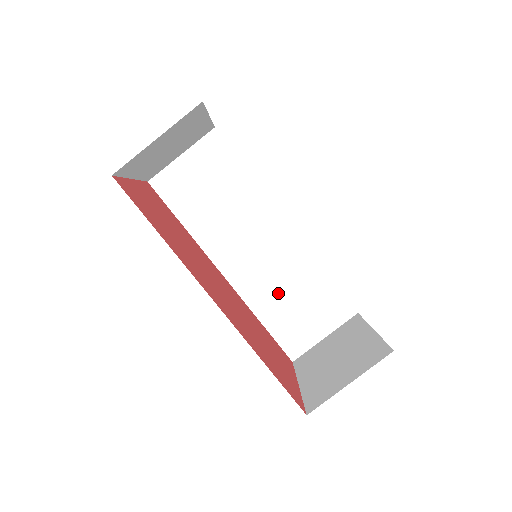
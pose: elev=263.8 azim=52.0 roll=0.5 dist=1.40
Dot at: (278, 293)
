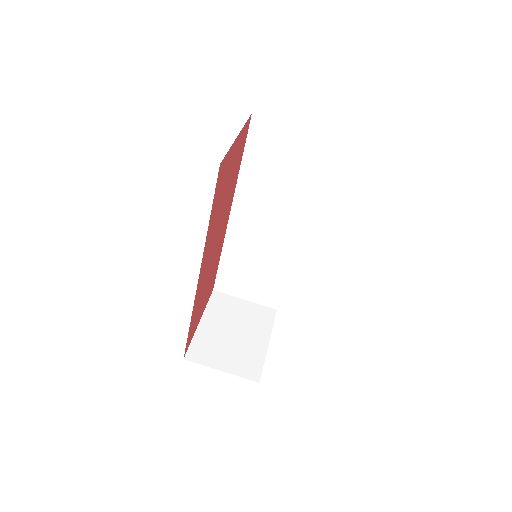
Dot at: (249, 257)
